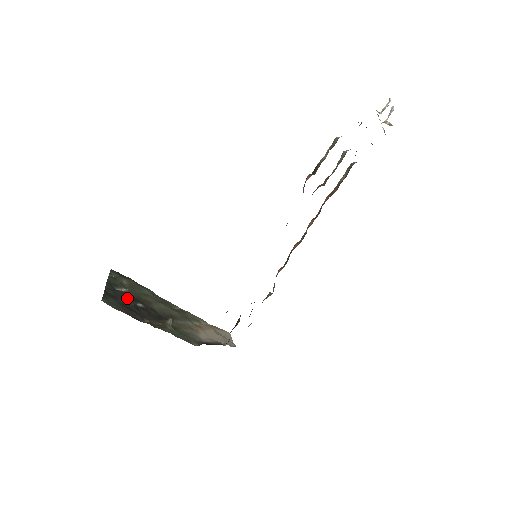
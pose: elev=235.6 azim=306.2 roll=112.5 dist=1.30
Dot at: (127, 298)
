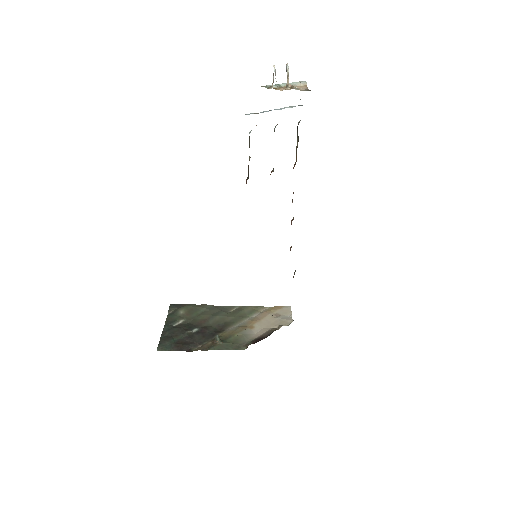
Dot at: (182, 331)
